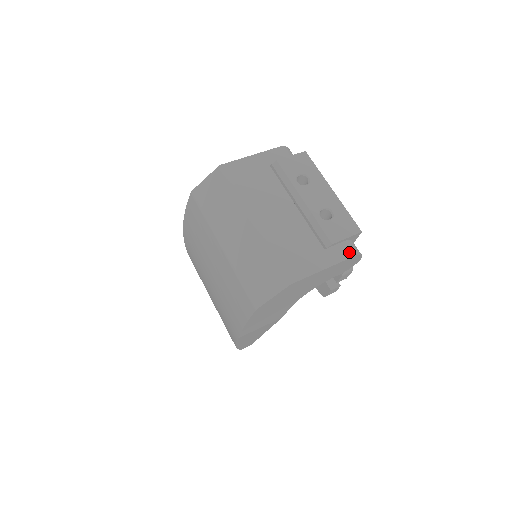
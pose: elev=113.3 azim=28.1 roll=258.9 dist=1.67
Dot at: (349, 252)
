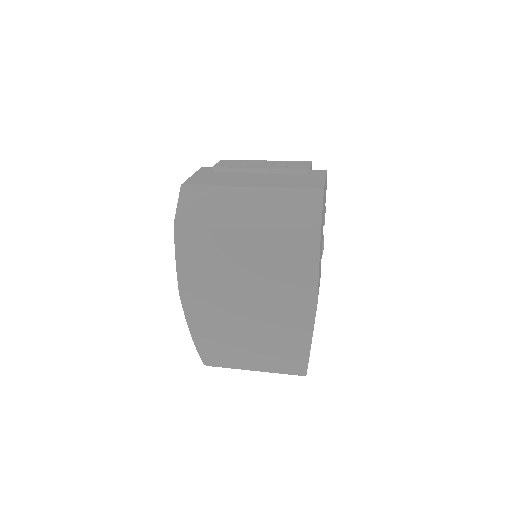
Dot at: (322, 171)
